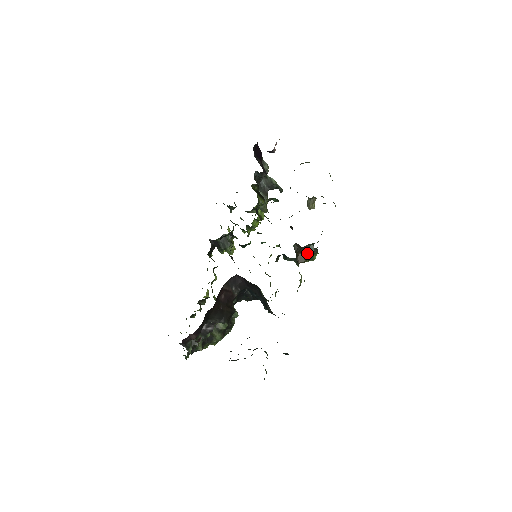
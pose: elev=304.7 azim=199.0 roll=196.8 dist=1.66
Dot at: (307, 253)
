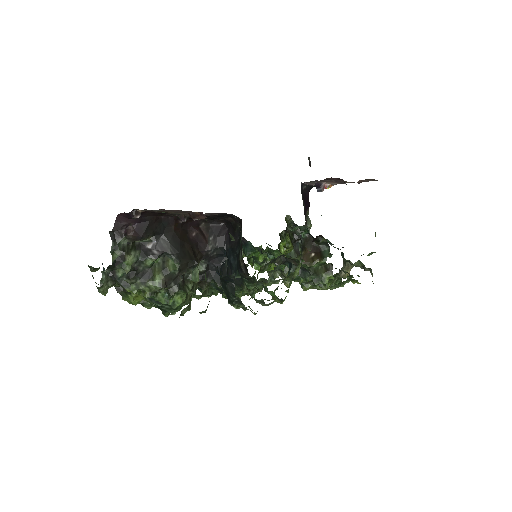
Dot at: (318, 254)
